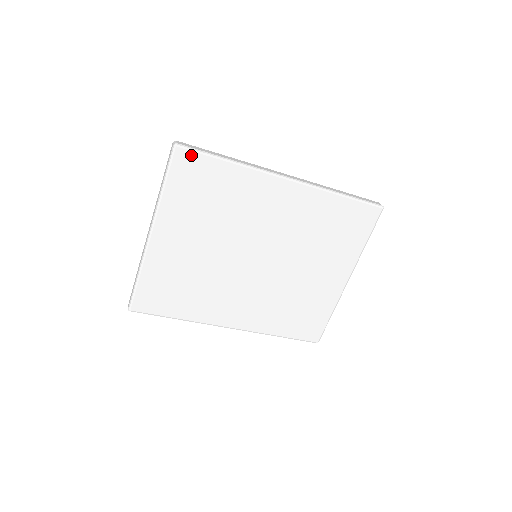
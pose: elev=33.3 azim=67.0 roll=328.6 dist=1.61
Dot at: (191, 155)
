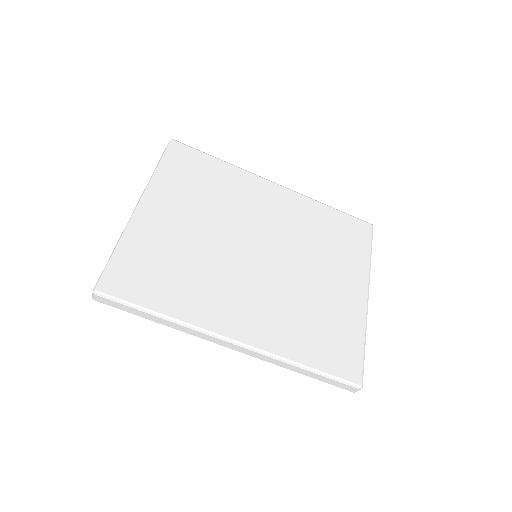
Dot at: (186, 148)
